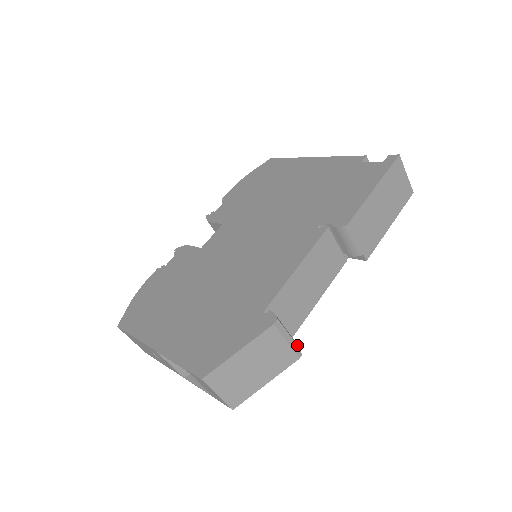
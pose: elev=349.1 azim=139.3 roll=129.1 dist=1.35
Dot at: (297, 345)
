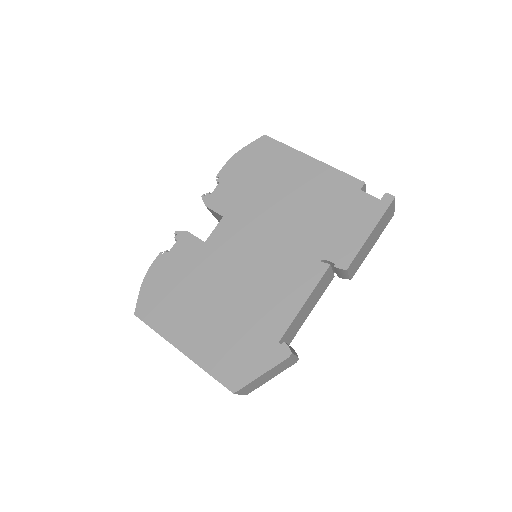
Dot at: occluded
